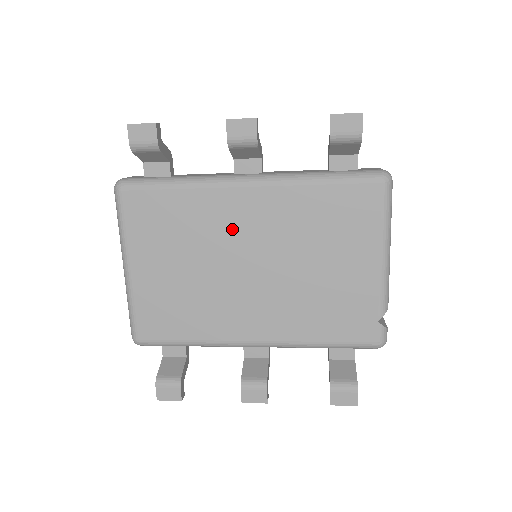
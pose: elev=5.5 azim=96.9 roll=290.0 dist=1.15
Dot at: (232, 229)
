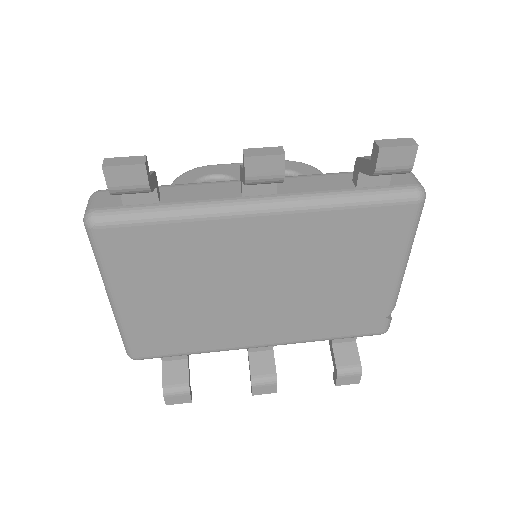
Dot at: (242, 257)
